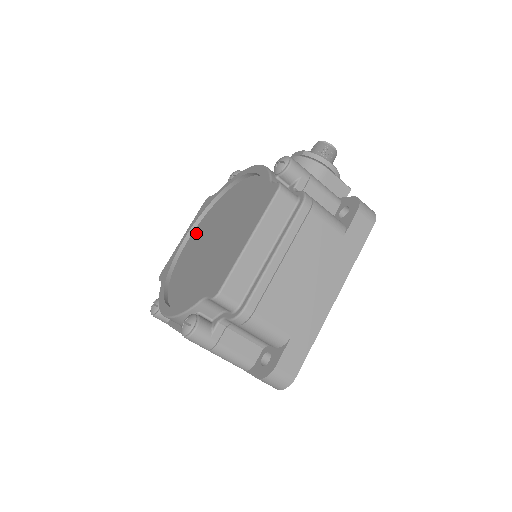
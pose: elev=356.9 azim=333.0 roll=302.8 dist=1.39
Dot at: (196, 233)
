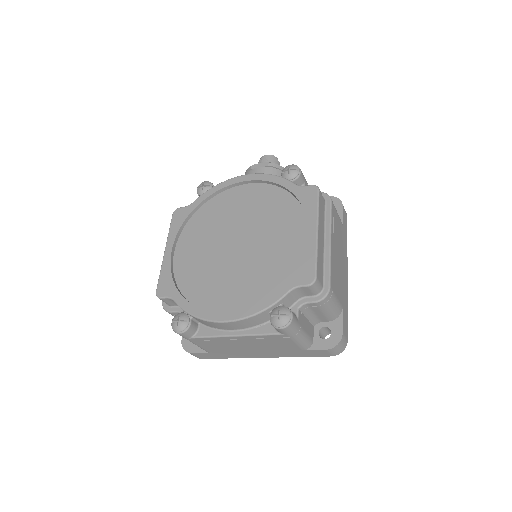
Dot at: (186, 244)
